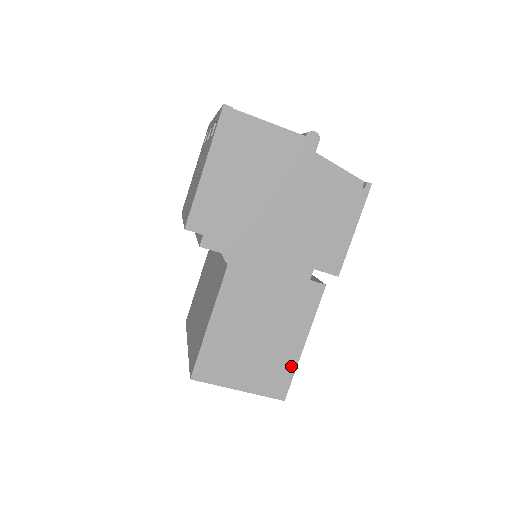
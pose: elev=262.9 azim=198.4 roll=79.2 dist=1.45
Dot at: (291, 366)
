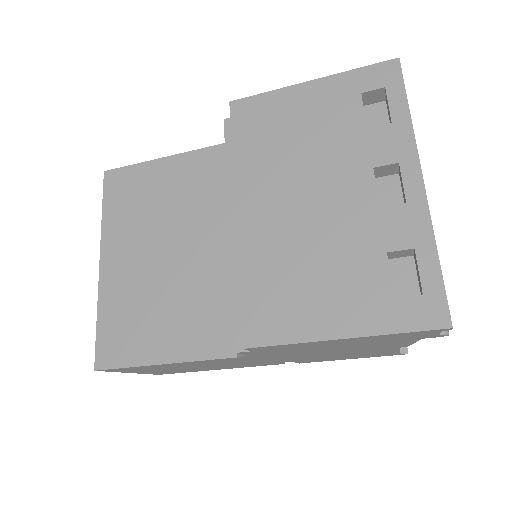
Dot at: (191, 371)
